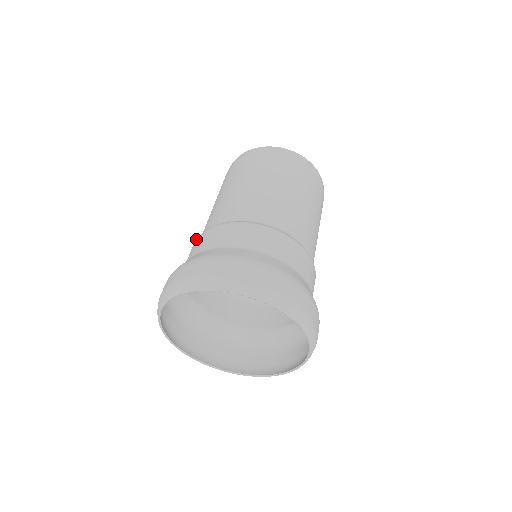
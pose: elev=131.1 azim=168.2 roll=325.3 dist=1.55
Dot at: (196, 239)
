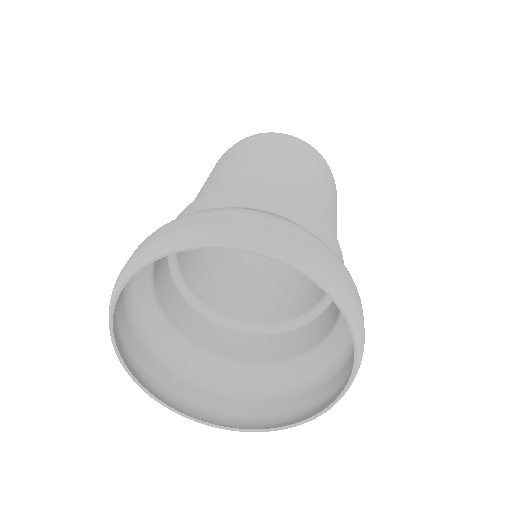
Dot at: occluded
